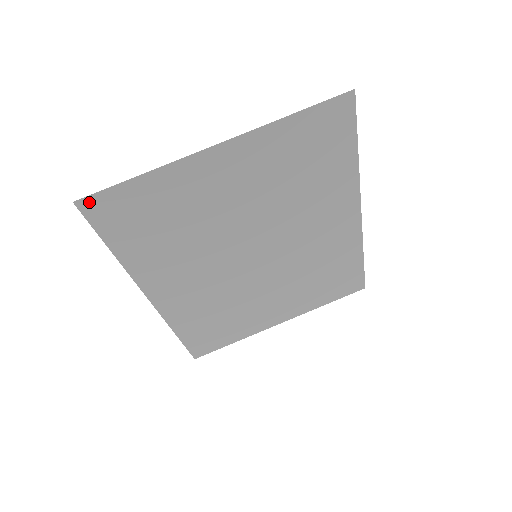
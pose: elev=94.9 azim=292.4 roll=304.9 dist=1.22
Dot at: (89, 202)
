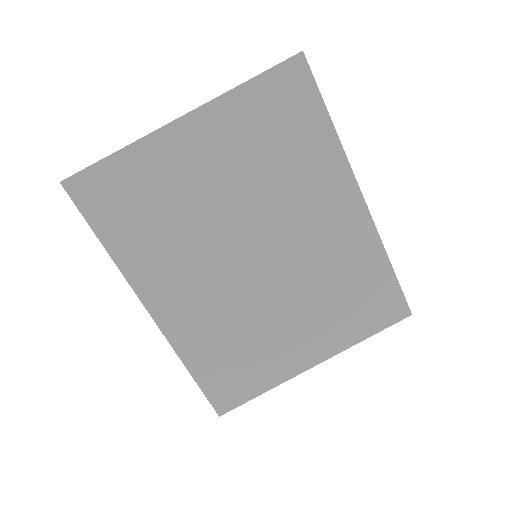
Dot at: (74, 182)
